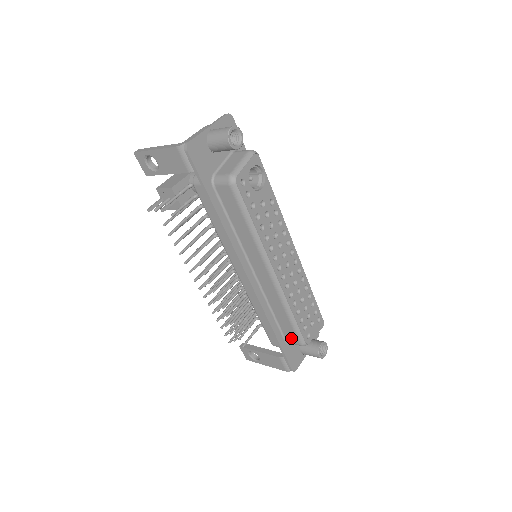
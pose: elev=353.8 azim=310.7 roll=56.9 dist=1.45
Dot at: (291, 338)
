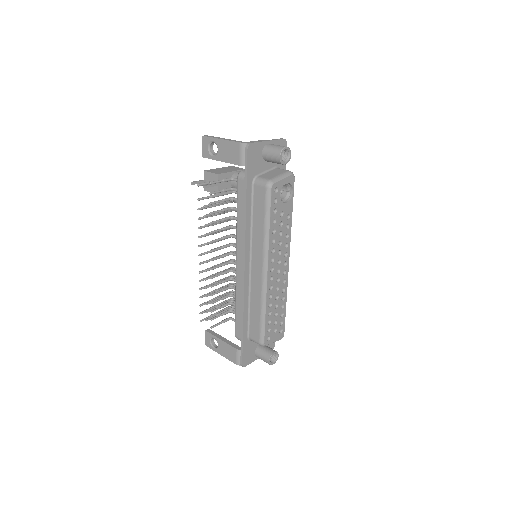
Dot at: (254, 335)
